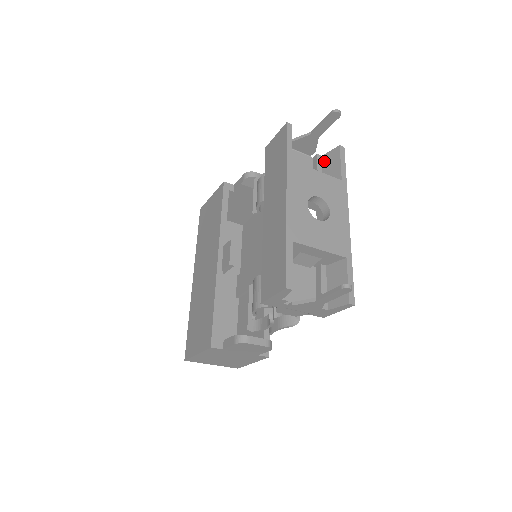
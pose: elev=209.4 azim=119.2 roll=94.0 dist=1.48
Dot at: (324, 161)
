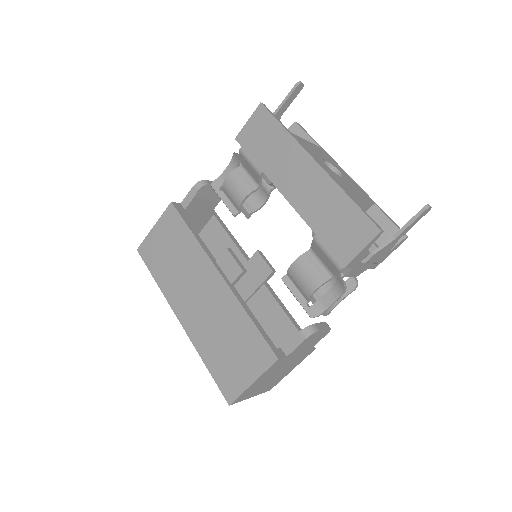
Dot at: occluded
